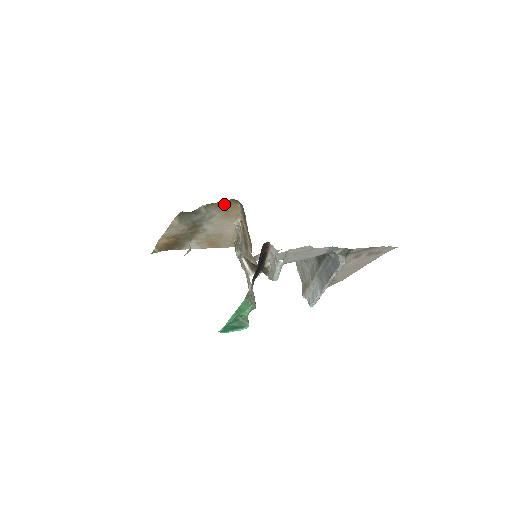
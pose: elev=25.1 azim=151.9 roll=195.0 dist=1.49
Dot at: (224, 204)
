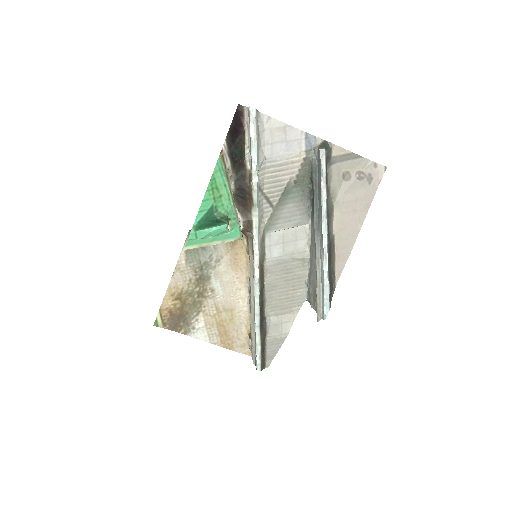
Dot at: occluded
